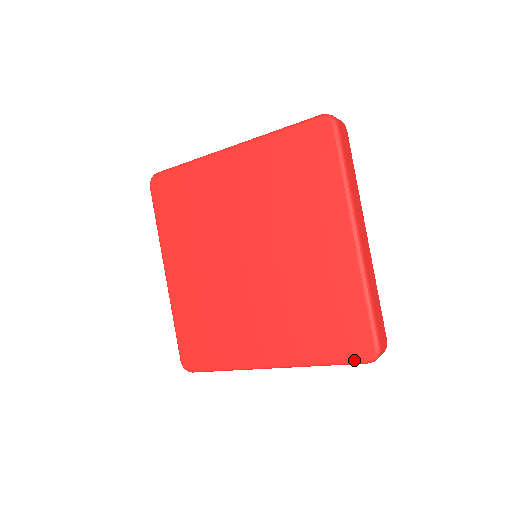
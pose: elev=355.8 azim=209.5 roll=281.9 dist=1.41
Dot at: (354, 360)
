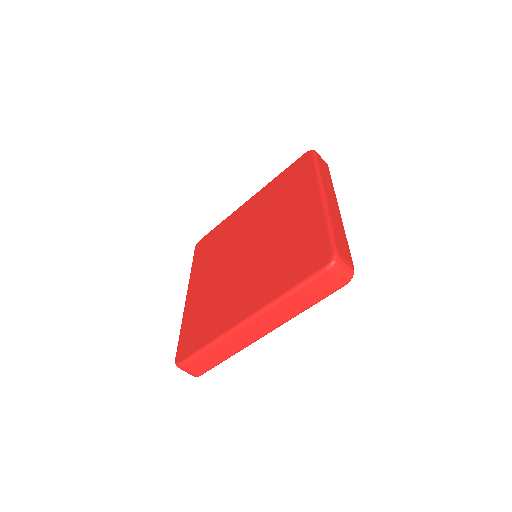
Dot at: (315, 271)
